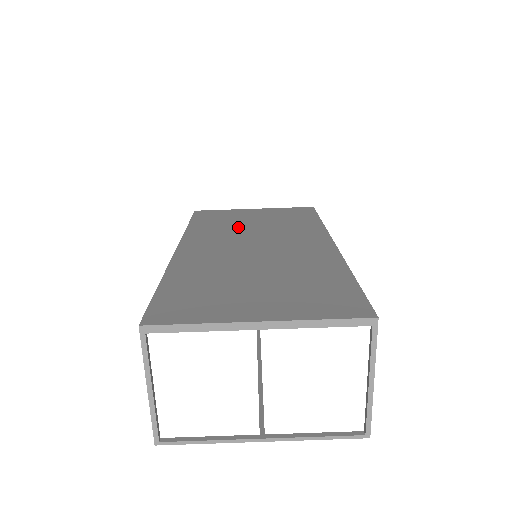
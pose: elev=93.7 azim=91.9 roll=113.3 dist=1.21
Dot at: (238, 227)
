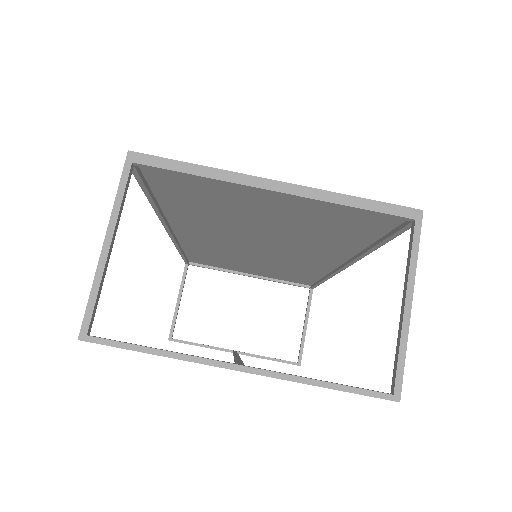
Dot at: occluded
